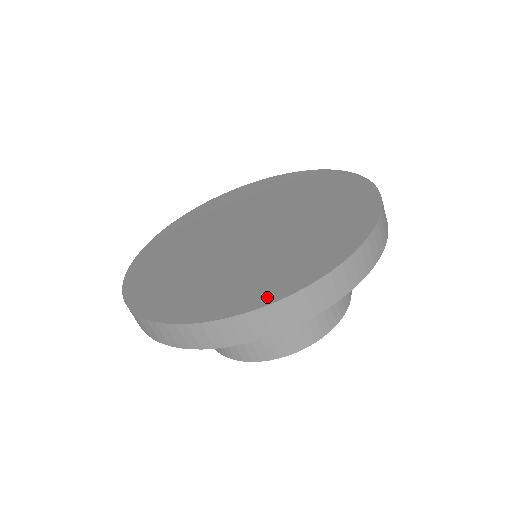
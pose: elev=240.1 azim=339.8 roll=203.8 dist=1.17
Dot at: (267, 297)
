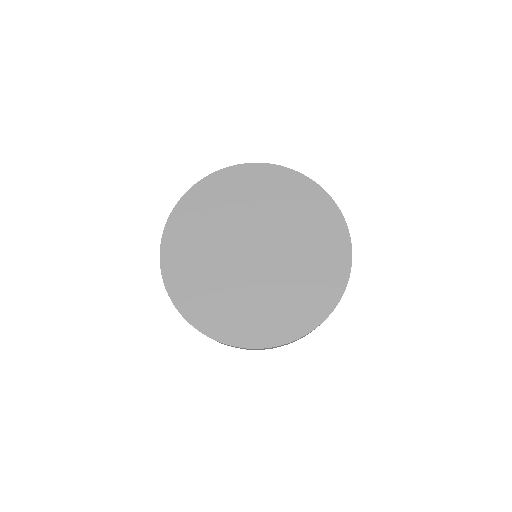
Dot at: (268, 340)
